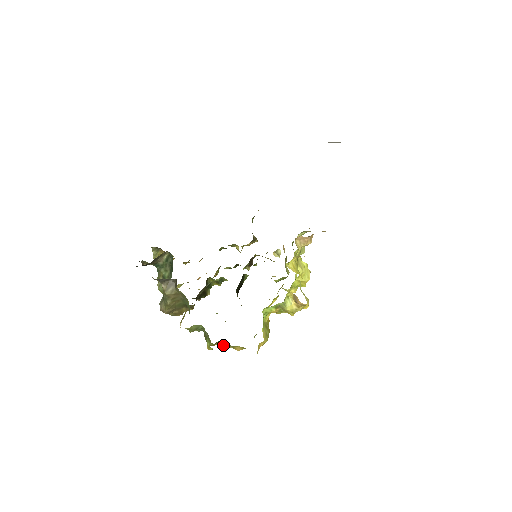
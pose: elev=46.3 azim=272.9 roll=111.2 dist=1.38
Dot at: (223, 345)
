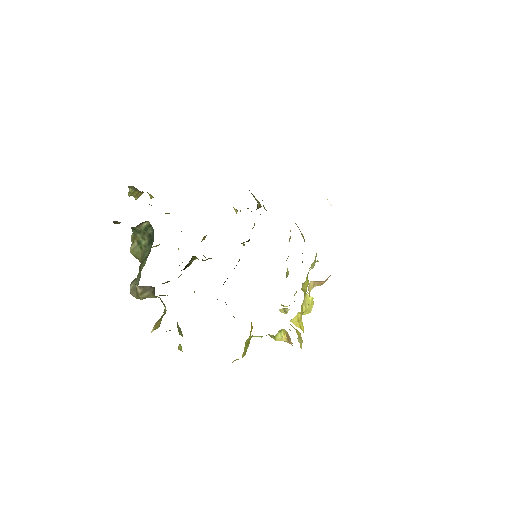
Dot at: occluded
